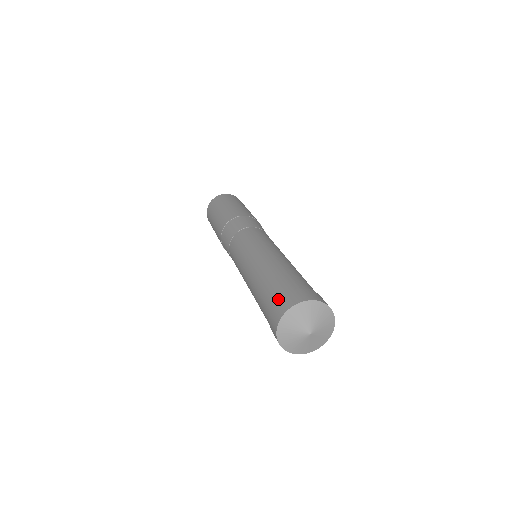
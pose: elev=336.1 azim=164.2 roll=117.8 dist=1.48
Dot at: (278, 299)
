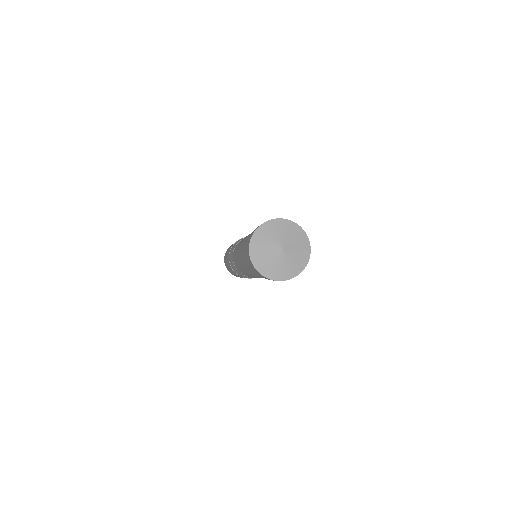
Dot at: occluded
